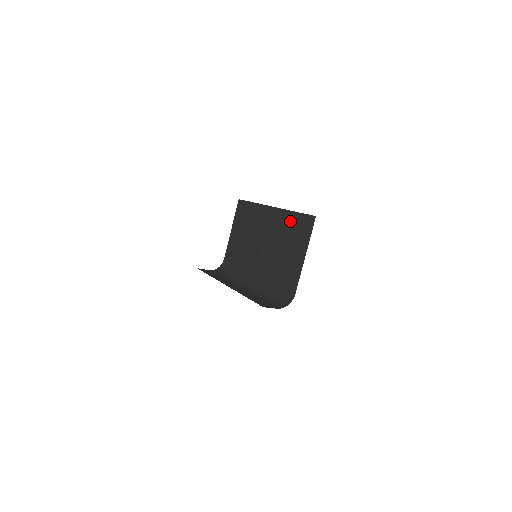
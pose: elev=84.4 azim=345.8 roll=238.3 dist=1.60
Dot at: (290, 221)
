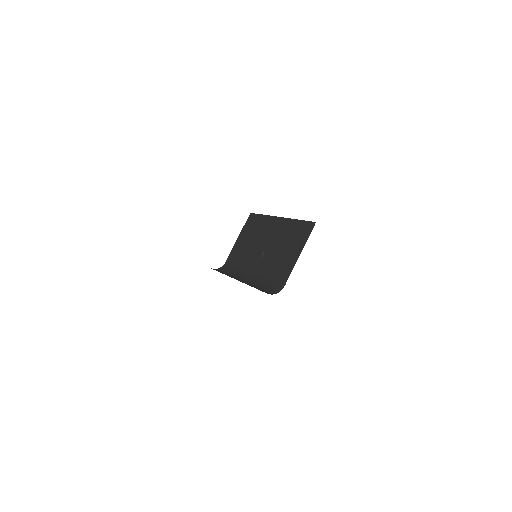
Dot at: (293, 227)
